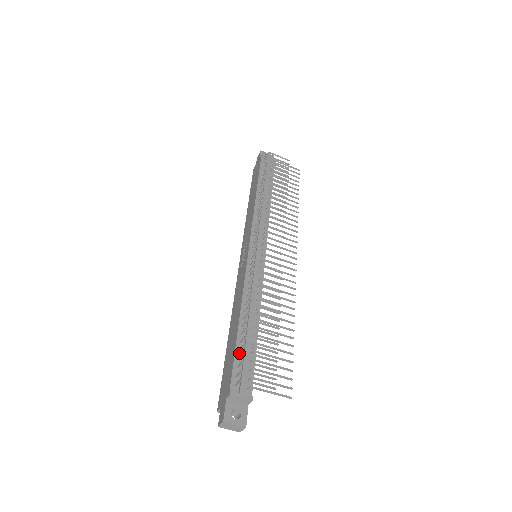
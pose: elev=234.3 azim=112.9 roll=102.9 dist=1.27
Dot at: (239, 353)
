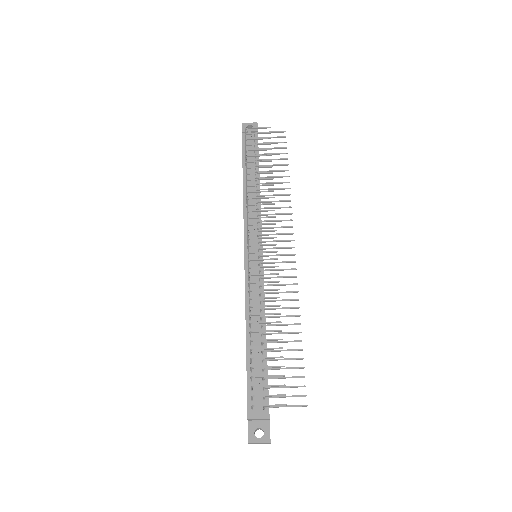
Dot at: (251, 374)
